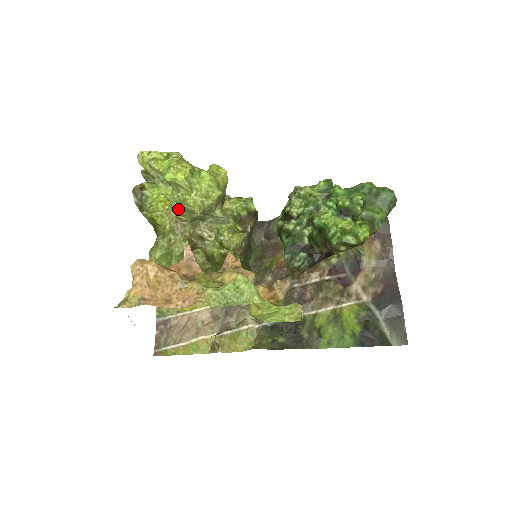
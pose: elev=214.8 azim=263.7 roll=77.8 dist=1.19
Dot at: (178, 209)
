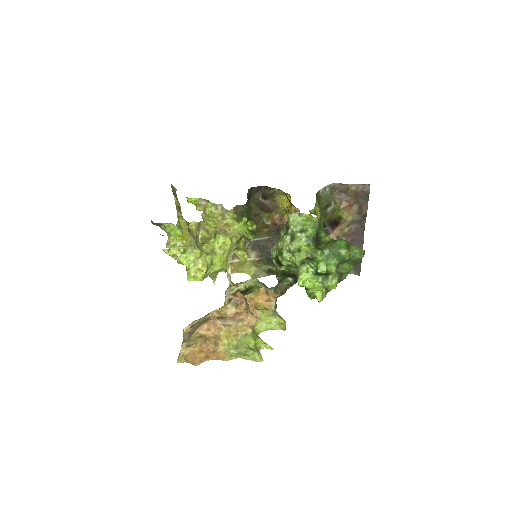
Dot at: occluded
